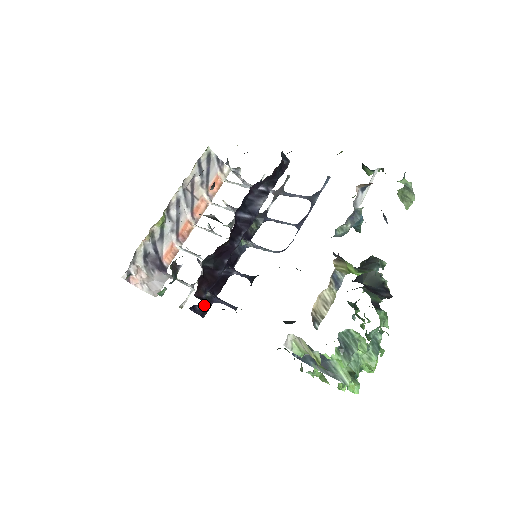
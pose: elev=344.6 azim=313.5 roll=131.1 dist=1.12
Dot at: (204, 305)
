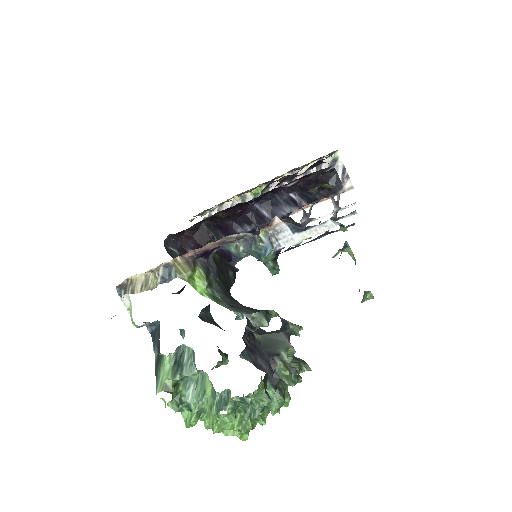
Dot at: occluded
